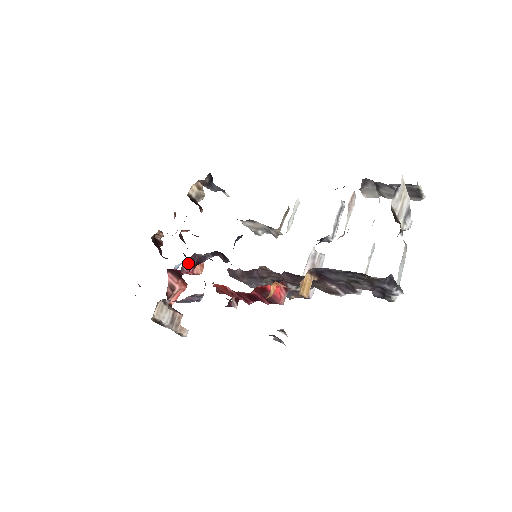
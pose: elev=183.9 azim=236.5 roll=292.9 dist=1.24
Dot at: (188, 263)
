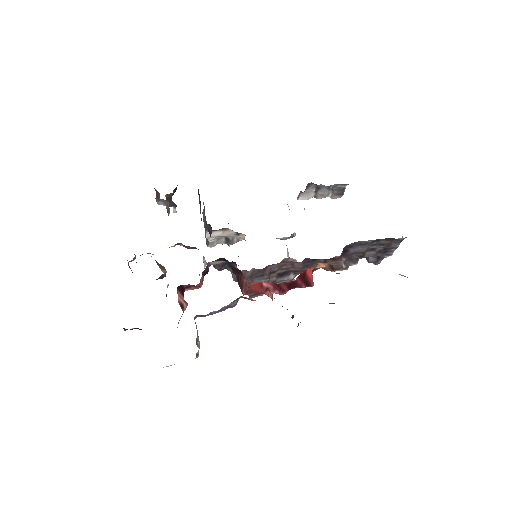
Dot at: (202, 274)
